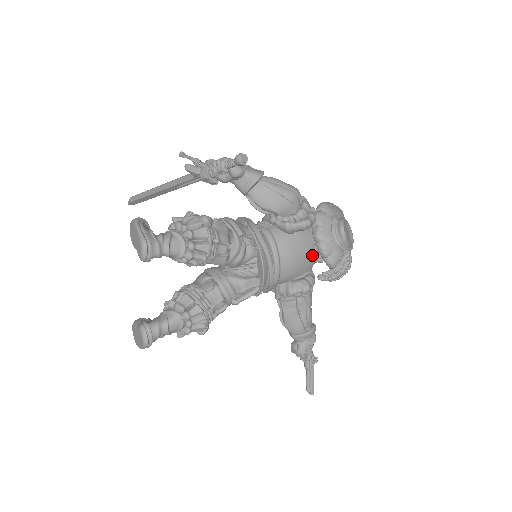
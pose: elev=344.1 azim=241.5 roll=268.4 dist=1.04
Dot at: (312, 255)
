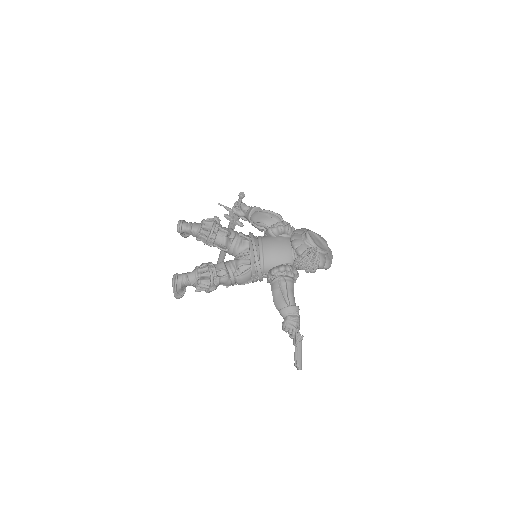
Dot at: (289, 250)
